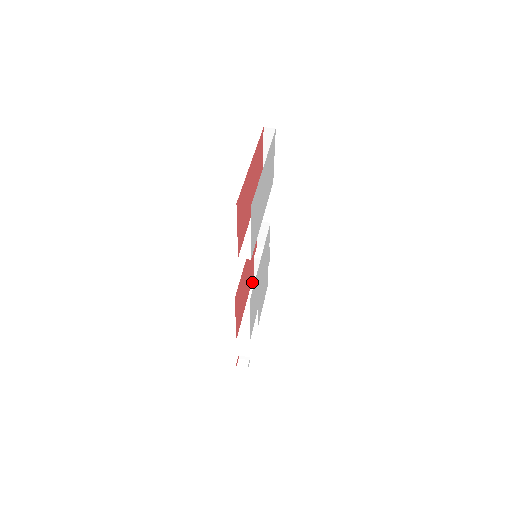
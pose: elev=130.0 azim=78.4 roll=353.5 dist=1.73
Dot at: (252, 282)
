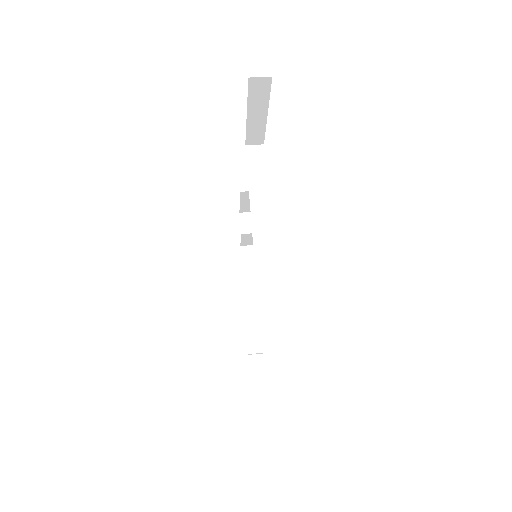
Dot at: (241, 258)
